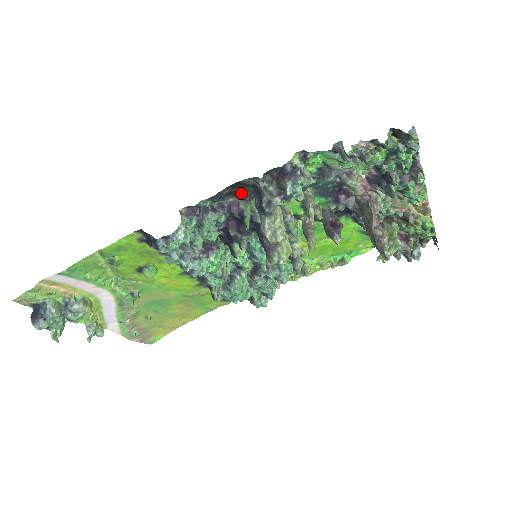
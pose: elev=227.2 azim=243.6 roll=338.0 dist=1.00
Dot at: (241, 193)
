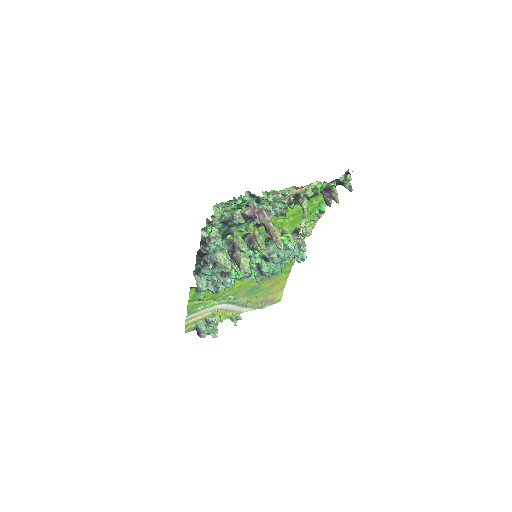
Dot at: (205, 253)
